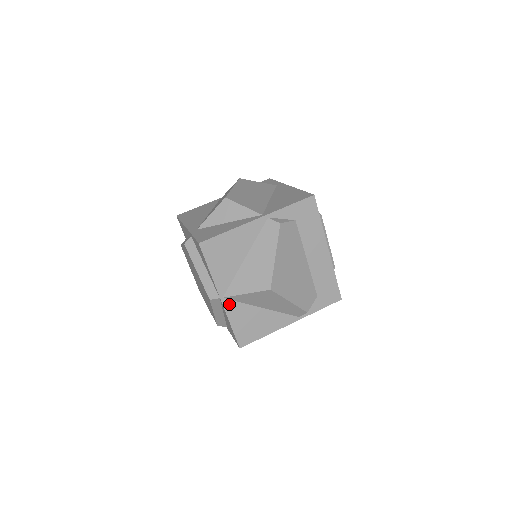
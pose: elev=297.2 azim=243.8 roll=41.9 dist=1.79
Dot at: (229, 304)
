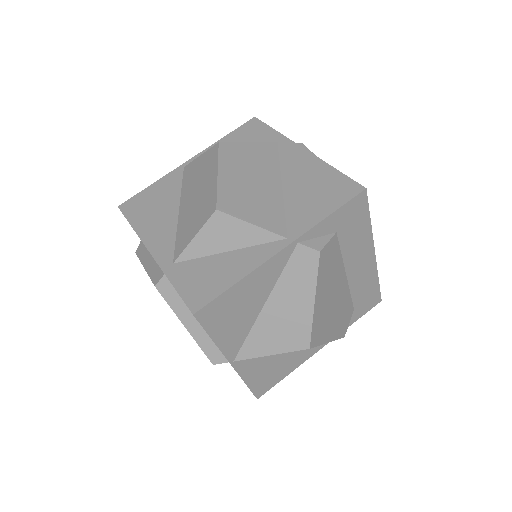
Dot at: (242, 364)
